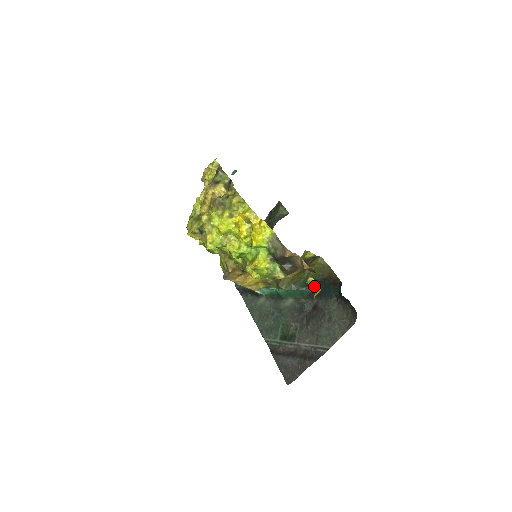
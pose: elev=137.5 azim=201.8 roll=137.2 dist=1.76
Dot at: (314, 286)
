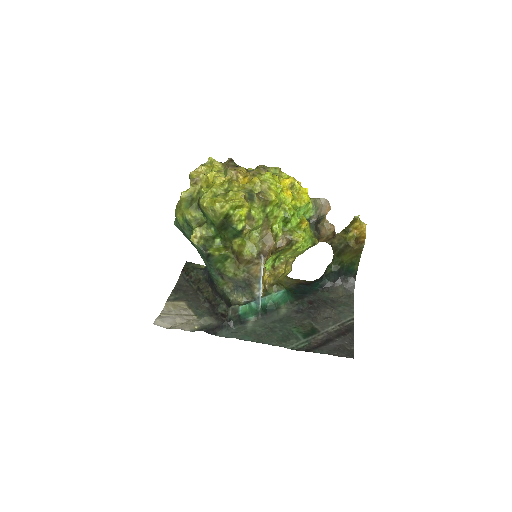
Dot at: (359, 227)
